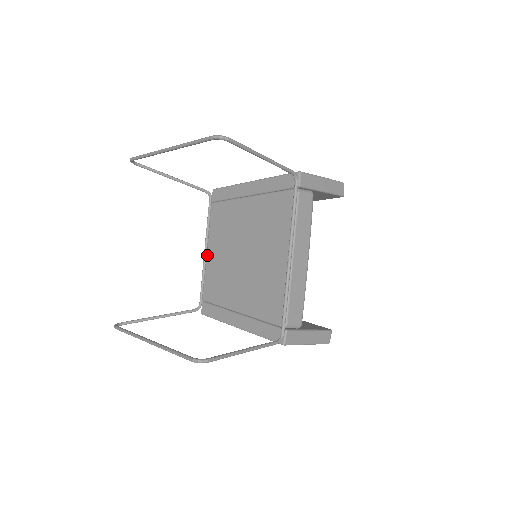
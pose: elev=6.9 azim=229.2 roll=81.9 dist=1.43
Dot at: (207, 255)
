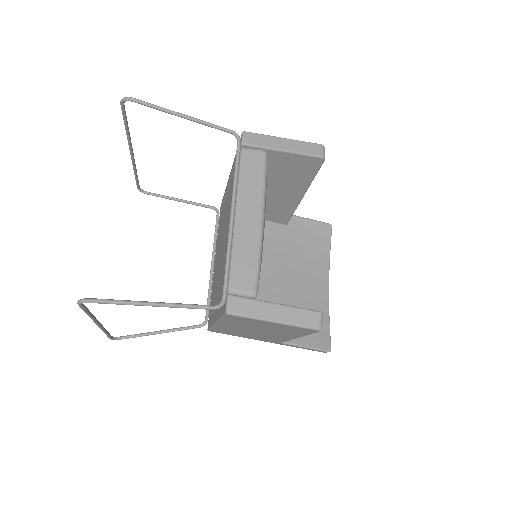
Dot at: (214, 268)
